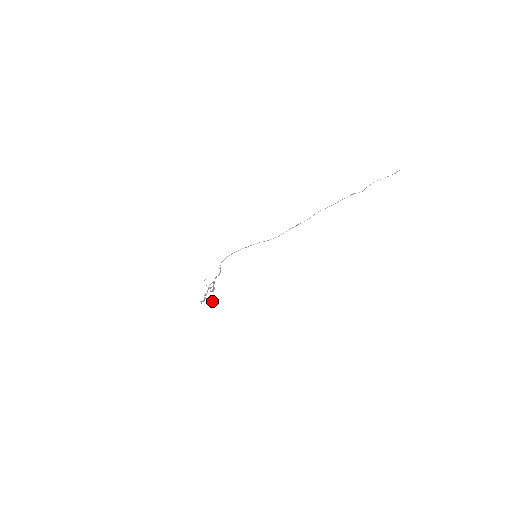
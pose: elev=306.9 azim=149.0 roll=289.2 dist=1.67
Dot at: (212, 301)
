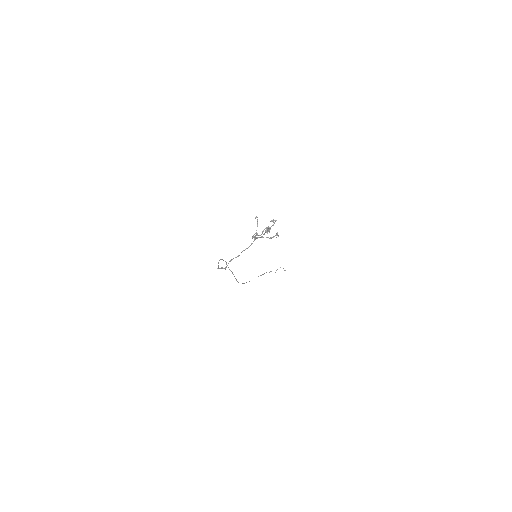
Dot at: (277, 234)
